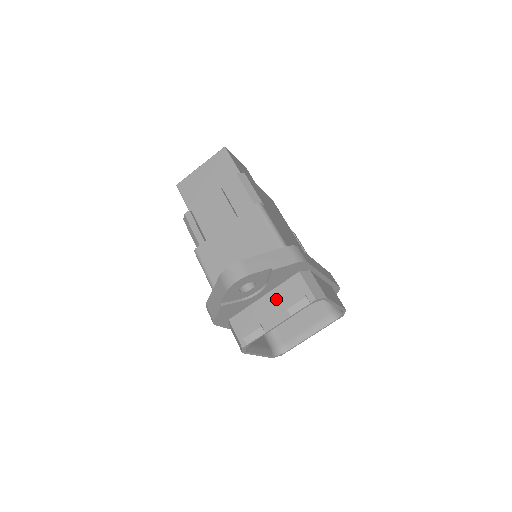
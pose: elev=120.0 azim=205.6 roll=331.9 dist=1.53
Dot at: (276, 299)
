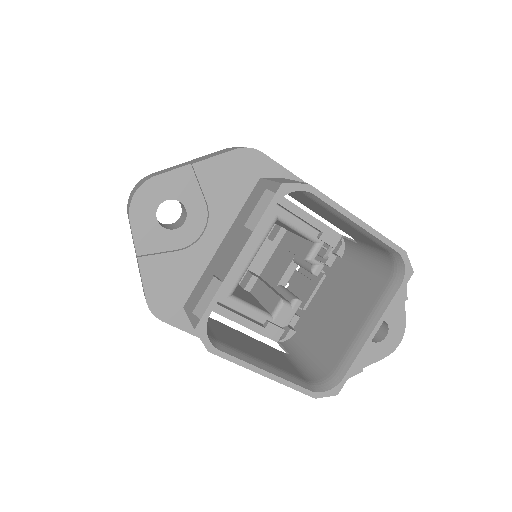
Dot at: (235, 231)
